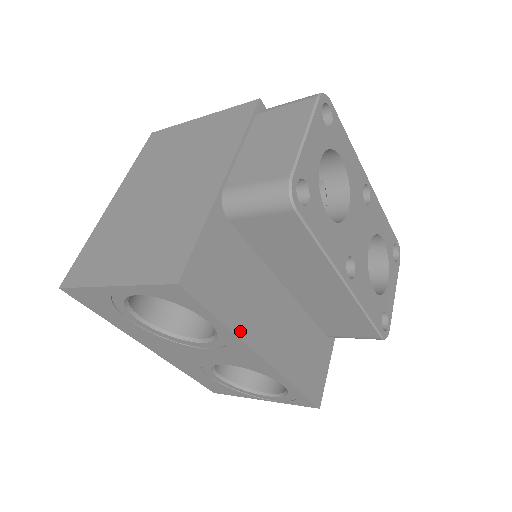
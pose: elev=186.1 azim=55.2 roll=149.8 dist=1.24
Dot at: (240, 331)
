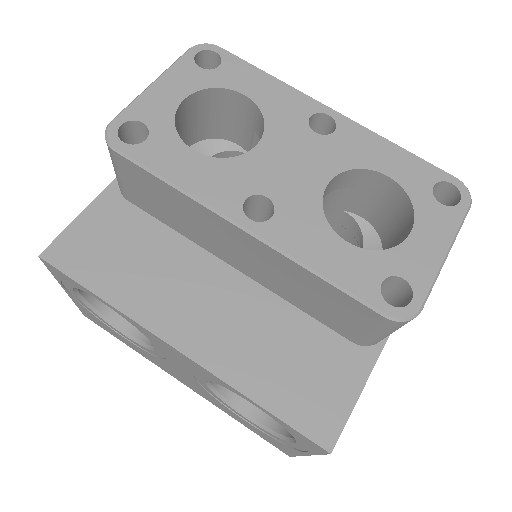
Dot at: (132, 310)
